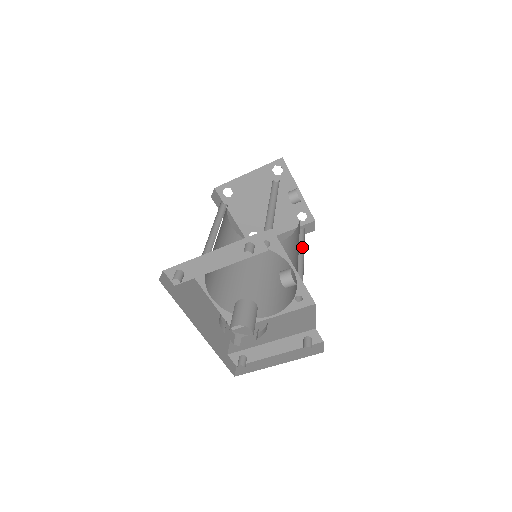
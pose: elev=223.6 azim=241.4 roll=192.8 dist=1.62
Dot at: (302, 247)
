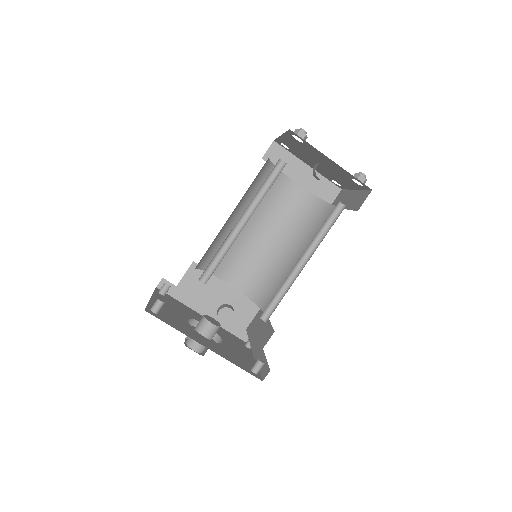
Dot at: (321, 241)
